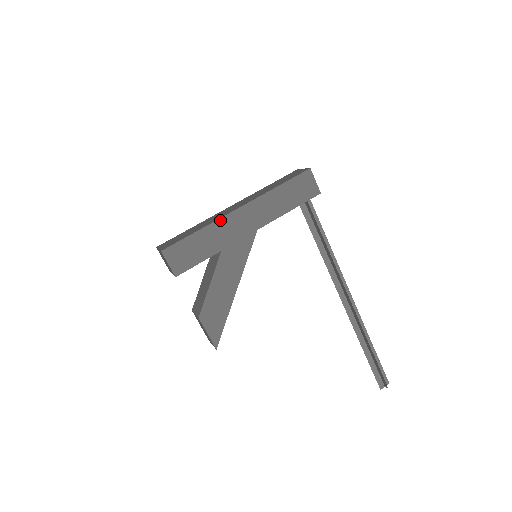
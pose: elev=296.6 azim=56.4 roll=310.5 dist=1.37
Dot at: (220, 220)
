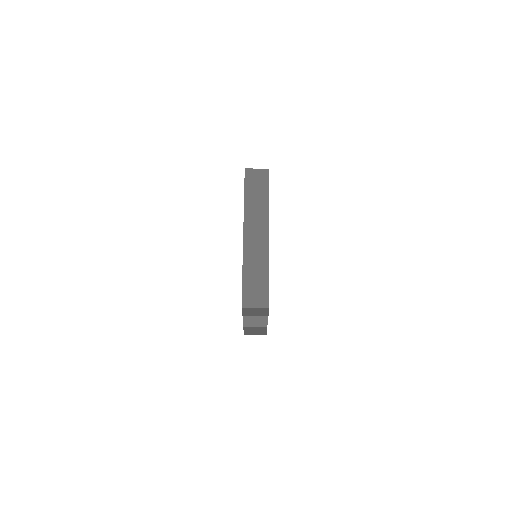
Dot at: occluded
